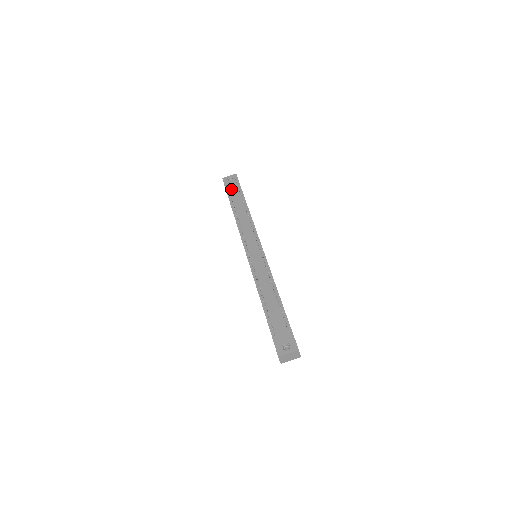
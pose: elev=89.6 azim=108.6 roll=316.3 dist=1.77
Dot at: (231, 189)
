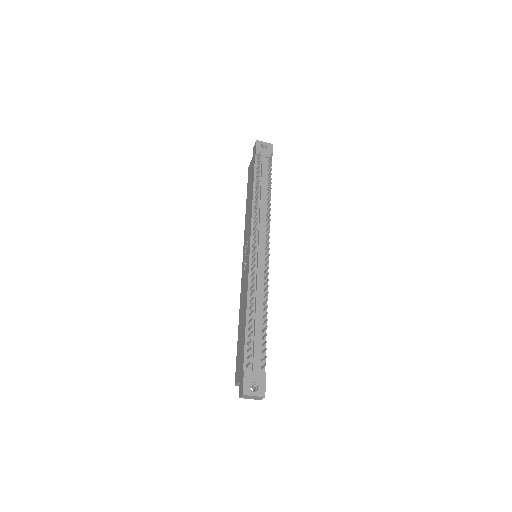
Dot at: (261, 160)
